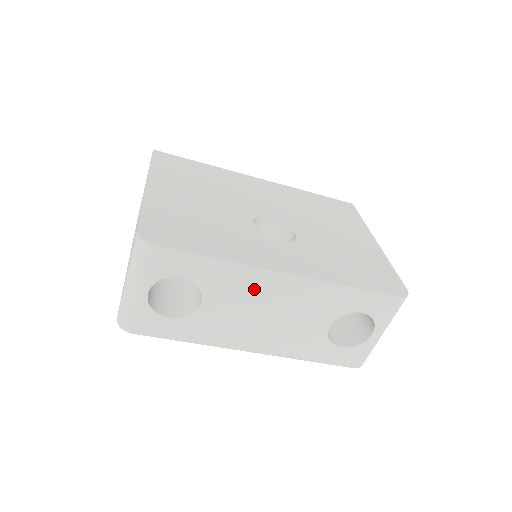
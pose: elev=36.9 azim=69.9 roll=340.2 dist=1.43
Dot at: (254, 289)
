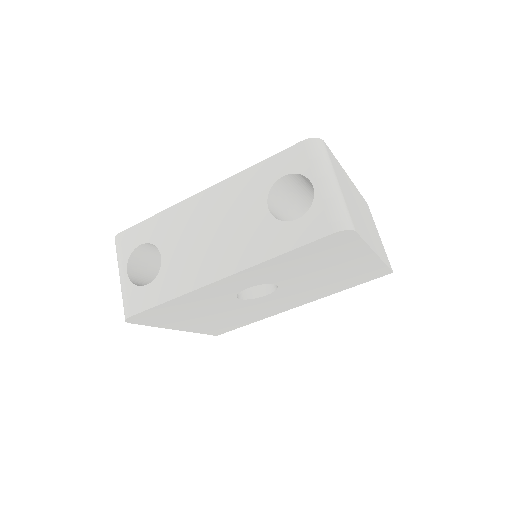
Dot at: (189, 219)
